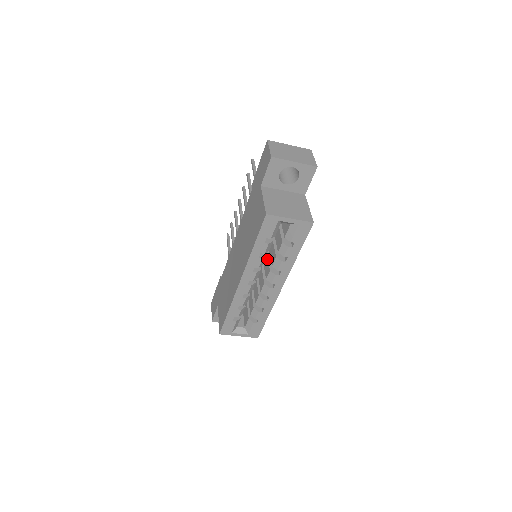
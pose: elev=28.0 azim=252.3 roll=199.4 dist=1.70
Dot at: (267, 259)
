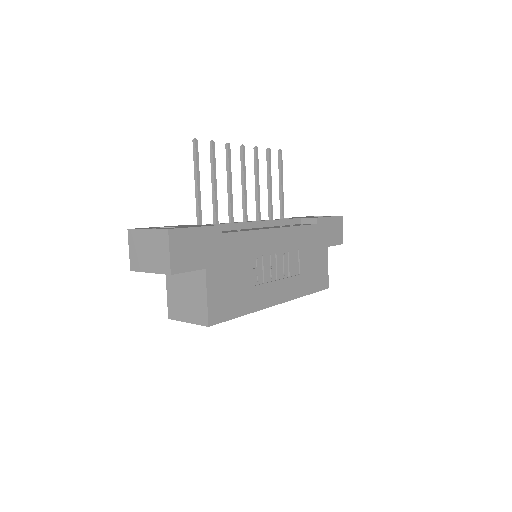
Dot at: occluded
